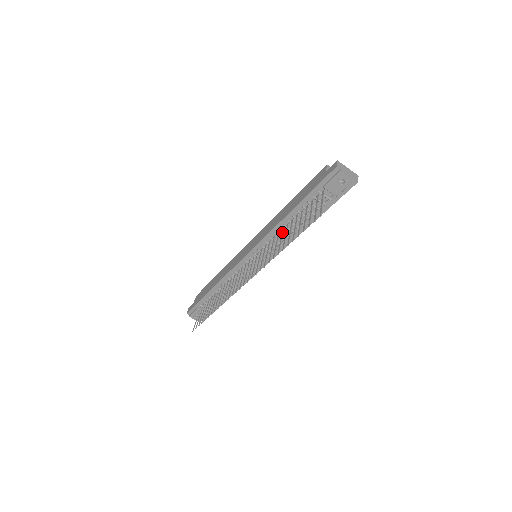
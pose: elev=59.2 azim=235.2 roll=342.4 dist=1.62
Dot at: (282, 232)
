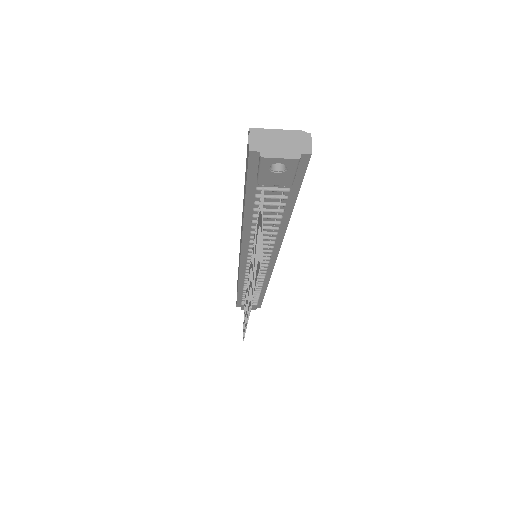
Dot at: occluded
